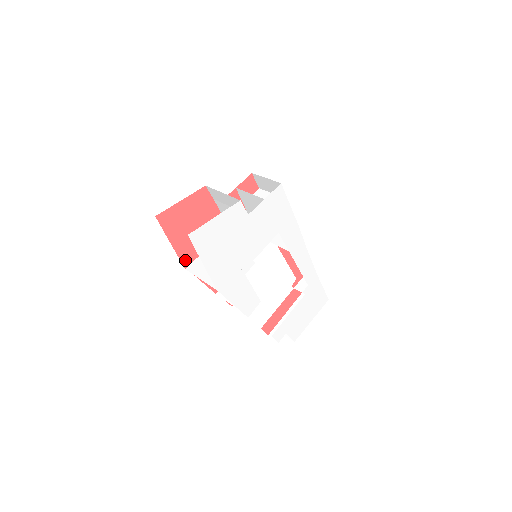
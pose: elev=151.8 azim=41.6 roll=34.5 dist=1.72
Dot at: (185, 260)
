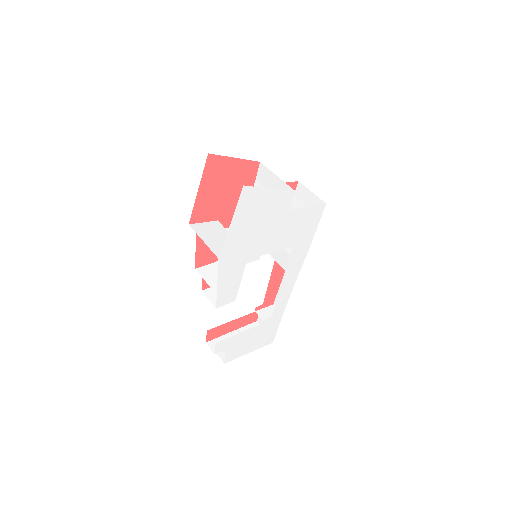
Dot at: (195, 216)
